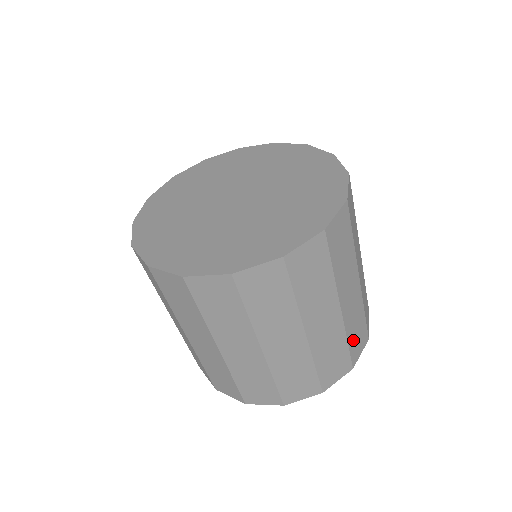
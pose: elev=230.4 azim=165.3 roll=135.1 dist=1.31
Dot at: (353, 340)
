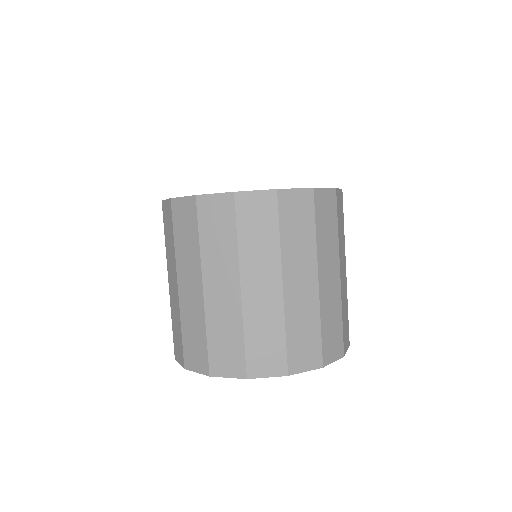
Dot at: (295, 340)
